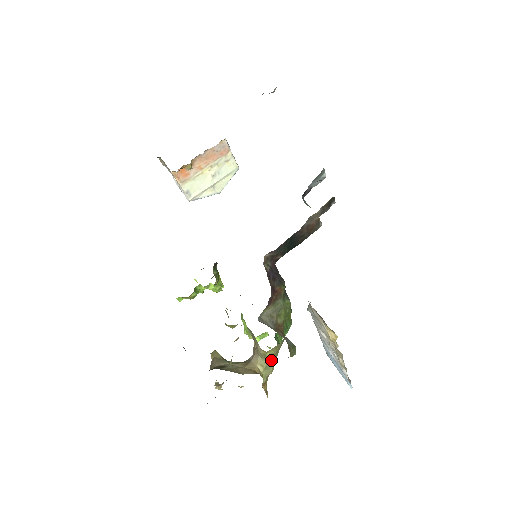
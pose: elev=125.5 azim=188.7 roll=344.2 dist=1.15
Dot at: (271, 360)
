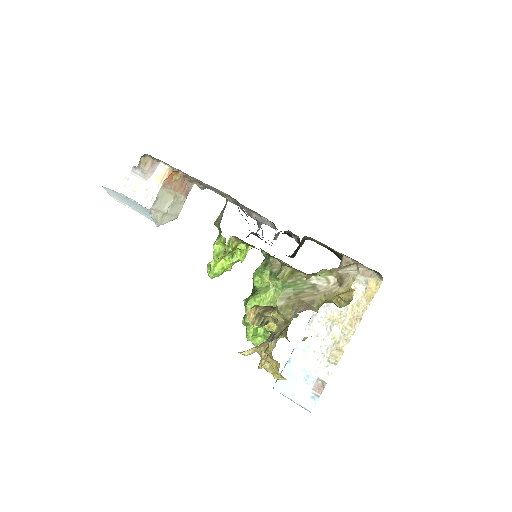
Dot at: occluded
